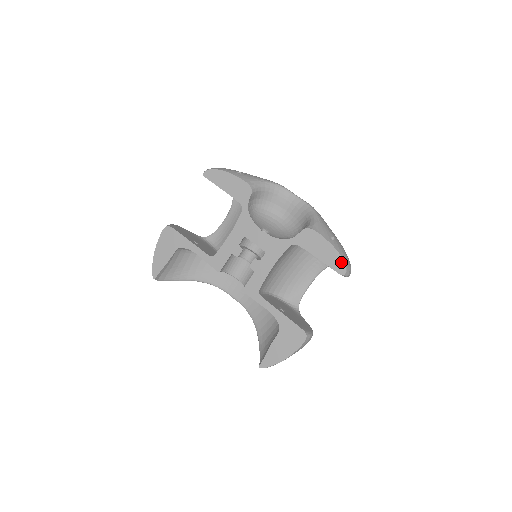
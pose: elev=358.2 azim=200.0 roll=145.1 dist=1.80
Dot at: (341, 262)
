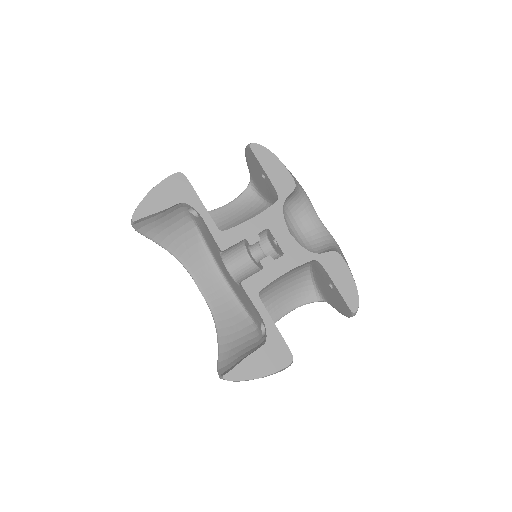
Dot at: (356, 299)
